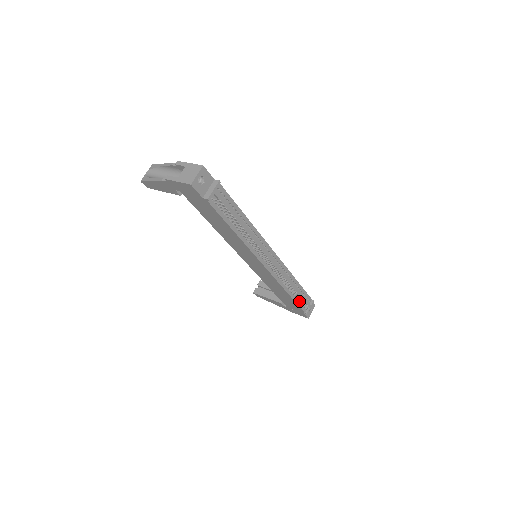
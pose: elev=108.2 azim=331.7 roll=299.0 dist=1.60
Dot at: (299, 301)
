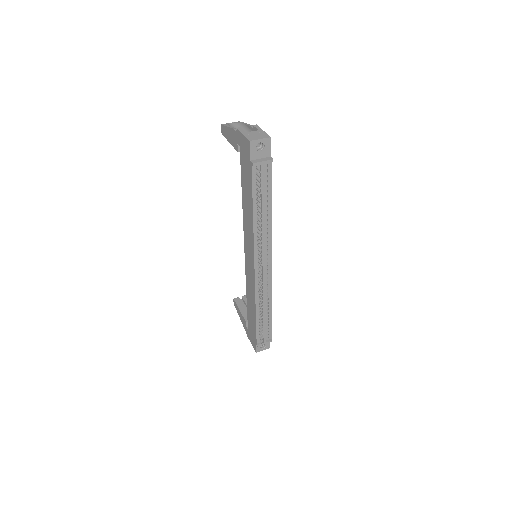
Dot at: (260, 327)
